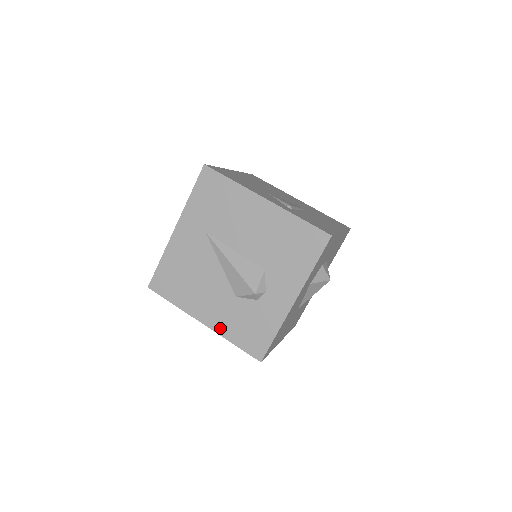
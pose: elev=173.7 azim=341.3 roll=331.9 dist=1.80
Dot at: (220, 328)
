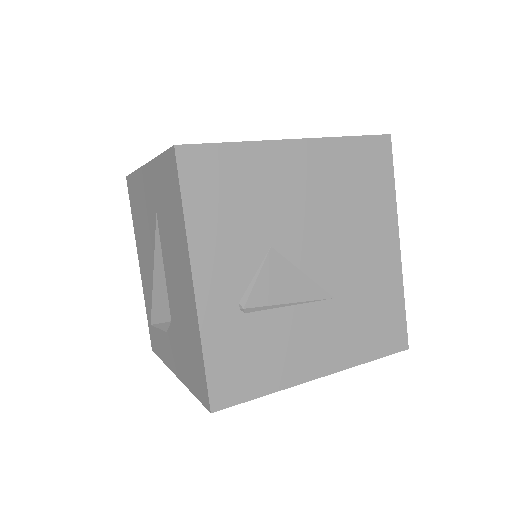
Dot at: (144, 289)
